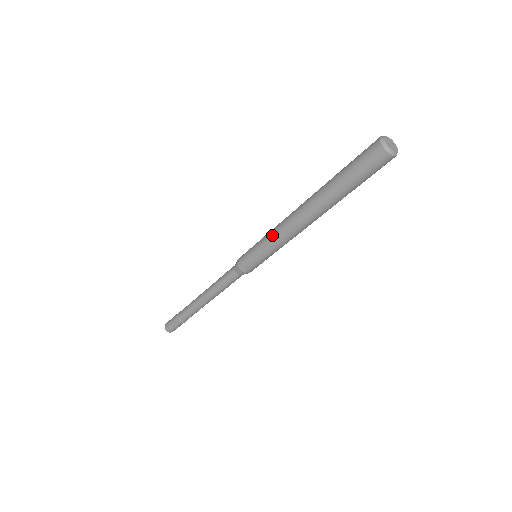
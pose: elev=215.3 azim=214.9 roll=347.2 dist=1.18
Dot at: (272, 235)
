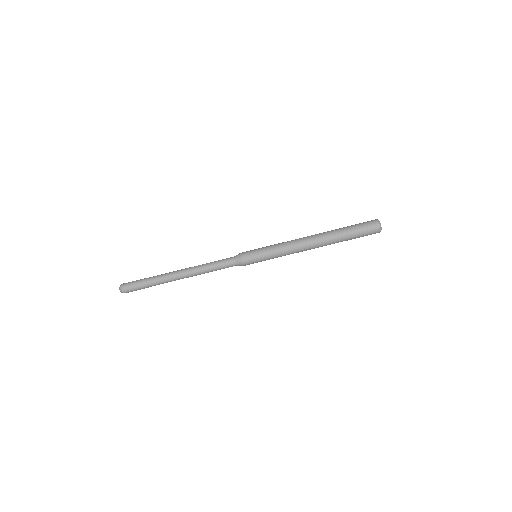
Dot at: (282, 243)
